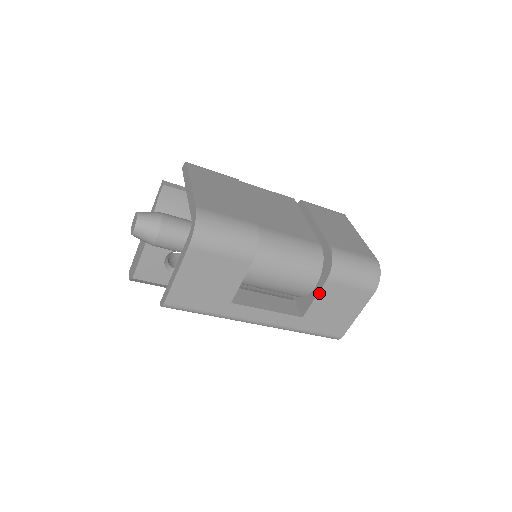
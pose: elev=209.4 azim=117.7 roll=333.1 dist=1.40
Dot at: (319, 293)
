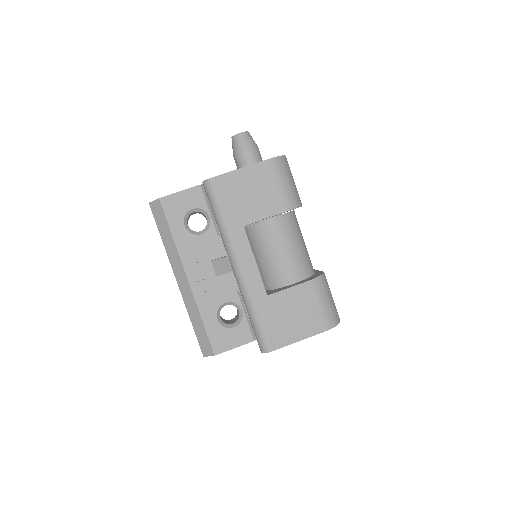
Dot at: (296, 286)
